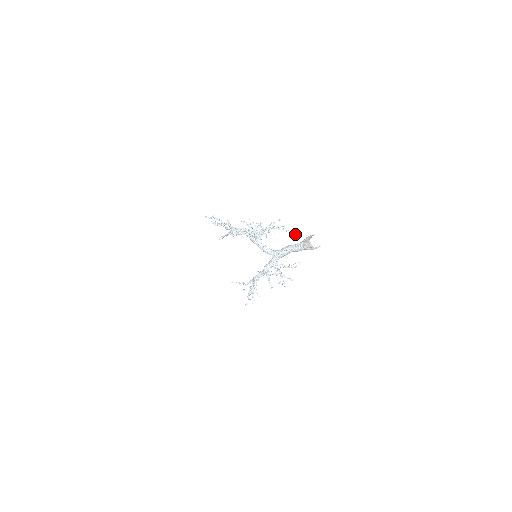
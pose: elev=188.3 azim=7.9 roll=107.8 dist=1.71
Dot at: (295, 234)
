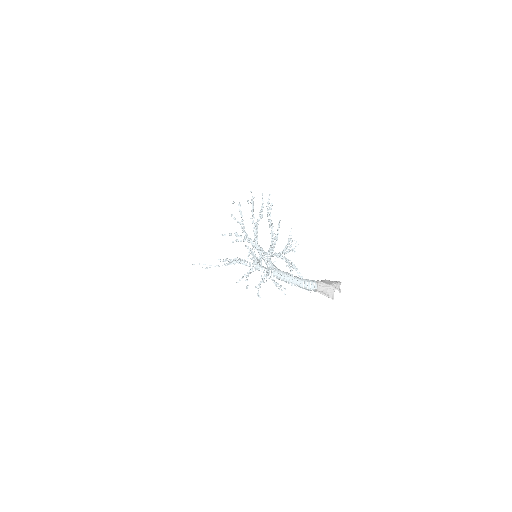
Dot at: (279, 301)
